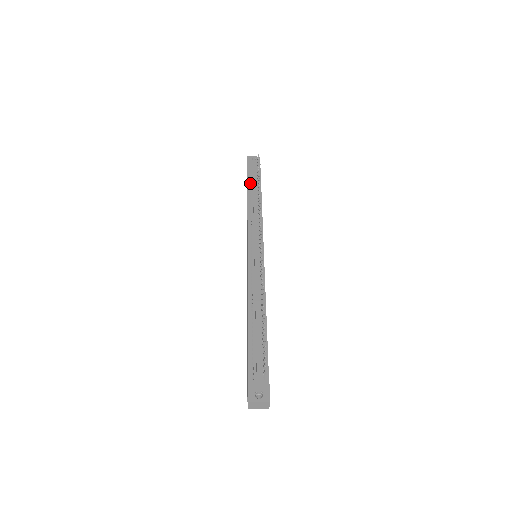
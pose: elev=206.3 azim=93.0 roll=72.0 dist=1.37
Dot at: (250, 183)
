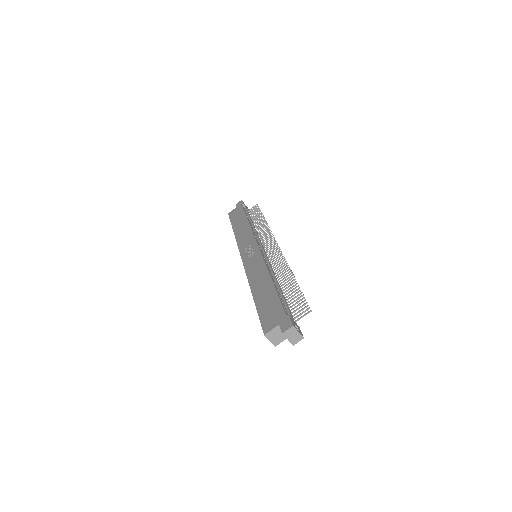
Dot at: (247, 215)
